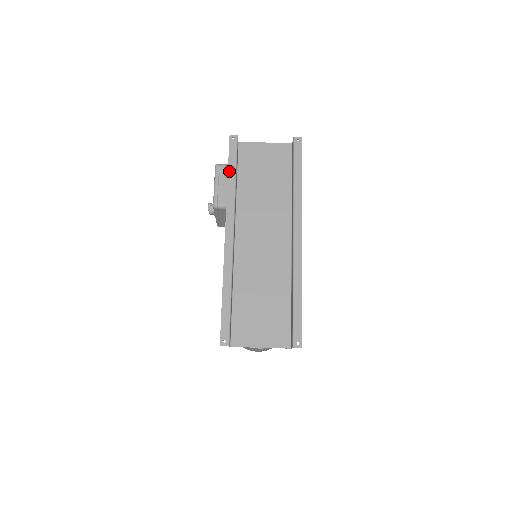
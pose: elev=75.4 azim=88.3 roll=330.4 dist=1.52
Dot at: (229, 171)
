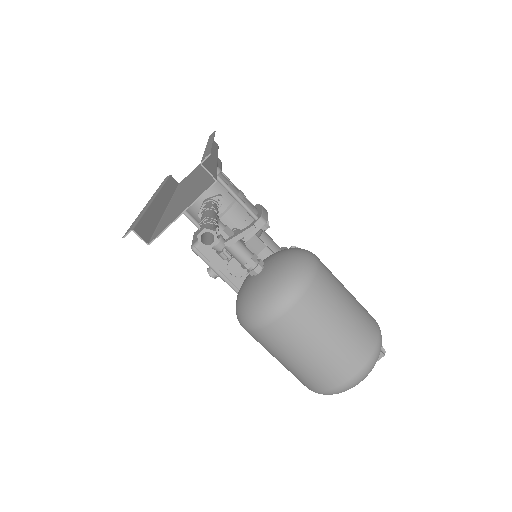
Dot at: occluded
